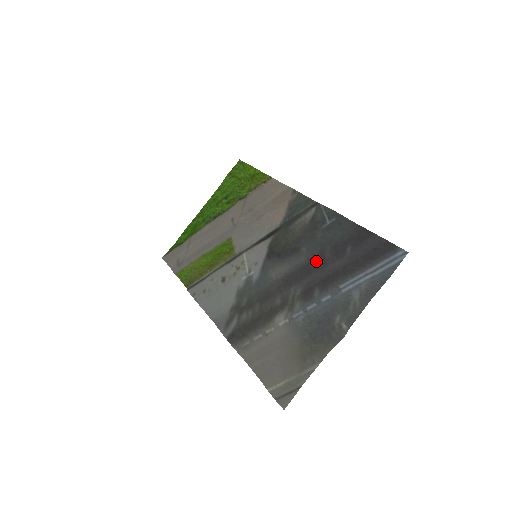
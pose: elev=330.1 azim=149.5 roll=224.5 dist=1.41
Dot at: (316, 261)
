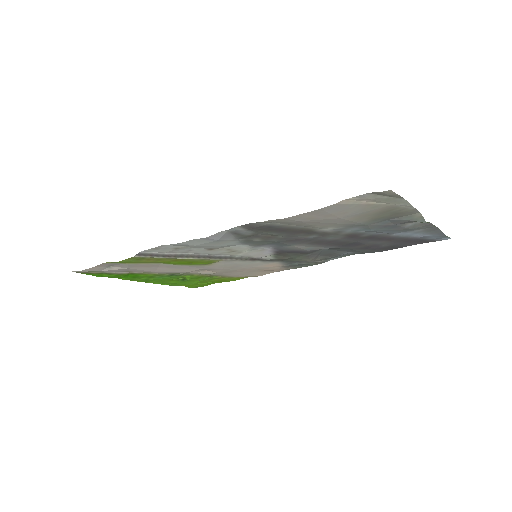
Dot at: (349, 245)
